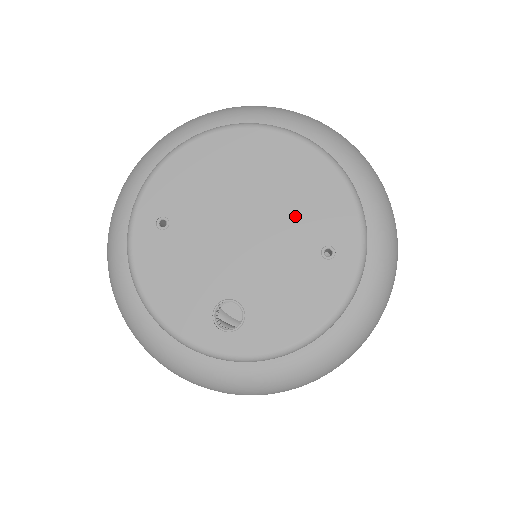
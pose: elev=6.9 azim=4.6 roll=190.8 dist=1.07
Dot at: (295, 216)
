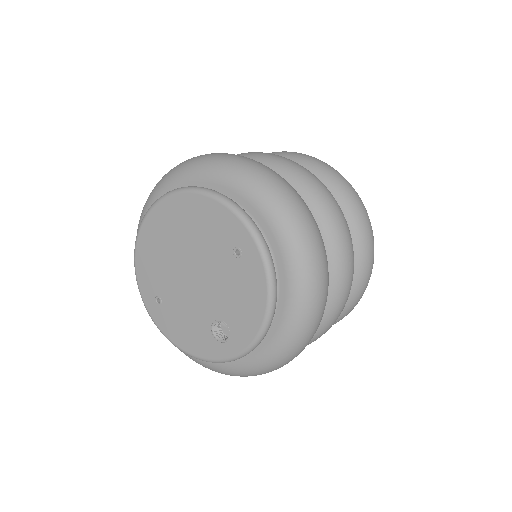
Dot at: (206, 244)
